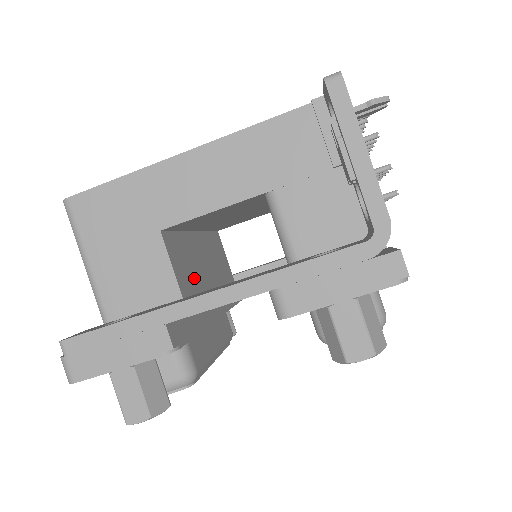
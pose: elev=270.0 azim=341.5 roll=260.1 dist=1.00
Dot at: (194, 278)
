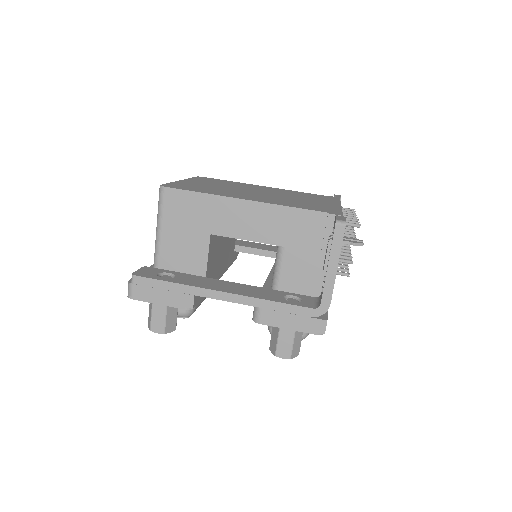
Dot at: (215, 259)
